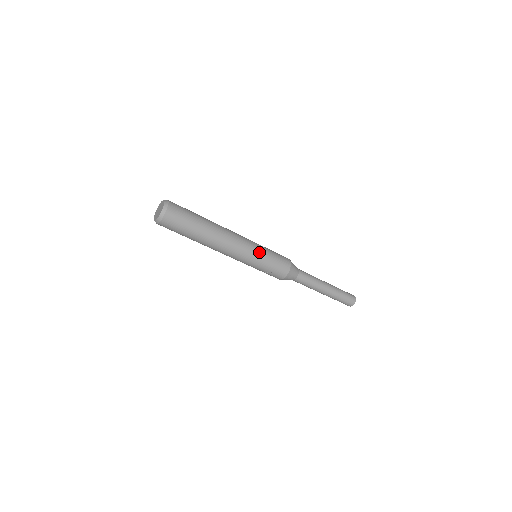
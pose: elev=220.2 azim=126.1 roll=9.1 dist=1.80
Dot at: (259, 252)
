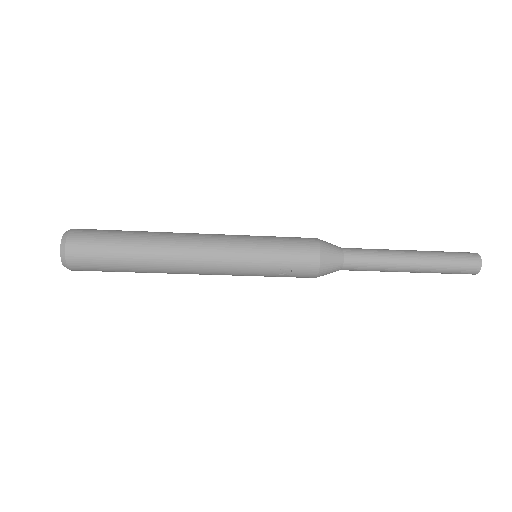
Dot at: (250, 244)
